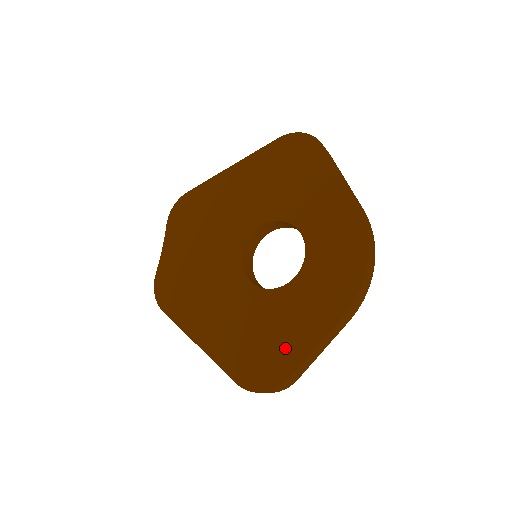
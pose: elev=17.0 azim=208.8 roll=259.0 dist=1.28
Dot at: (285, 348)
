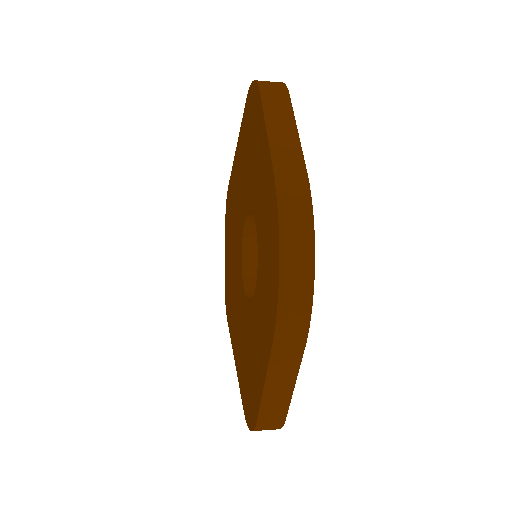
Dot at: (255, 380)
